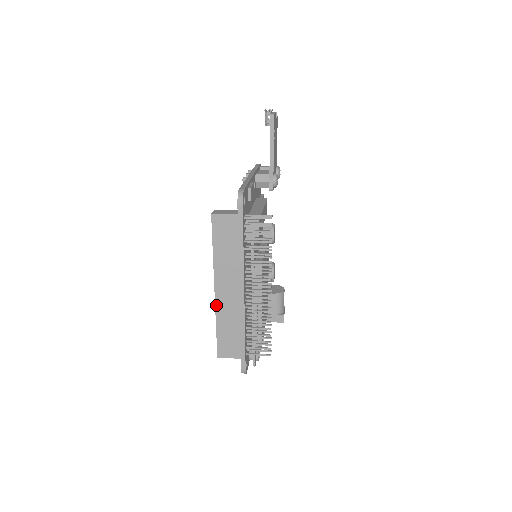
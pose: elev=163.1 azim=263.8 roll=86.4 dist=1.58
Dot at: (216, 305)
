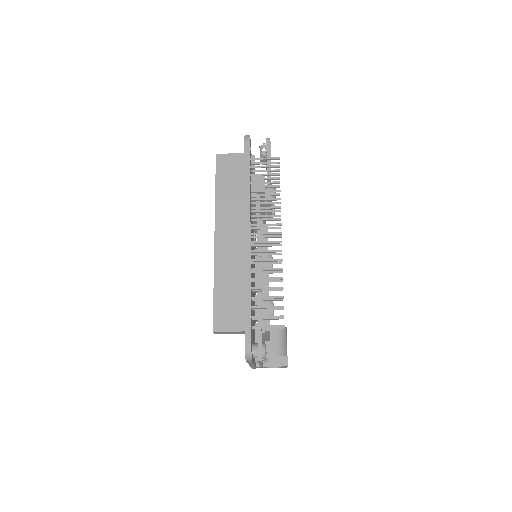
Dot at: (215, 256)
